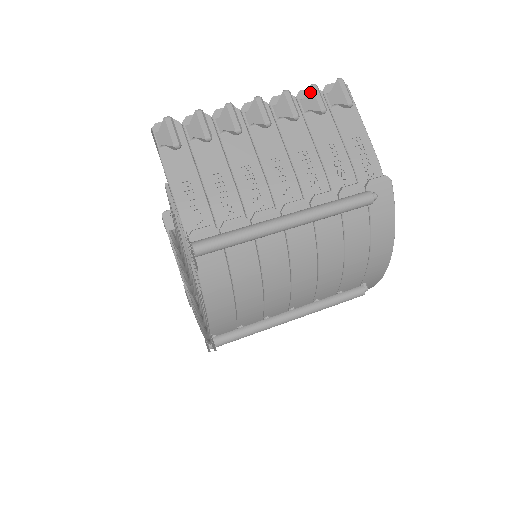
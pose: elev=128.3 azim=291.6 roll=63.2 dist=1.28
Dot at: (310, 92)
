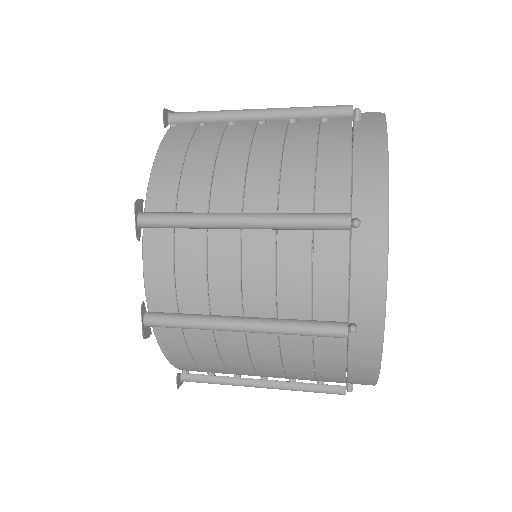
Dot at: occluded
